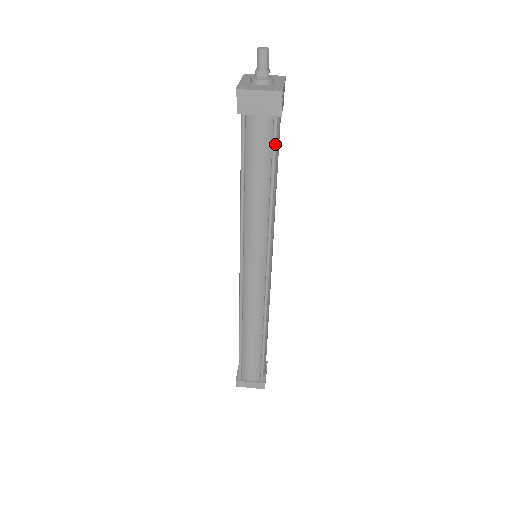
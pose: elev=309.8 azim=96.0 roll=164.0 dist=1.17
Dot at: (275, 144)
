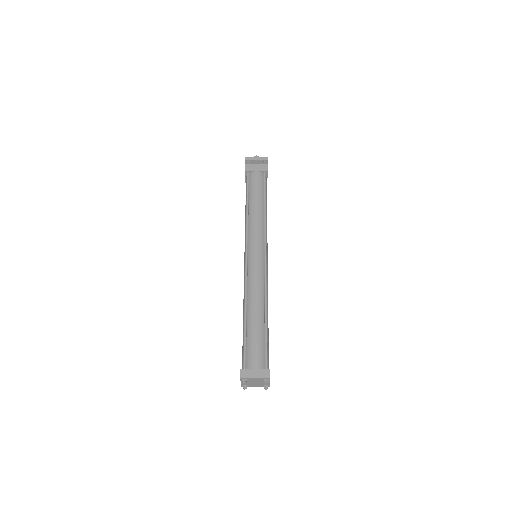
Dot at: (265, 184)
